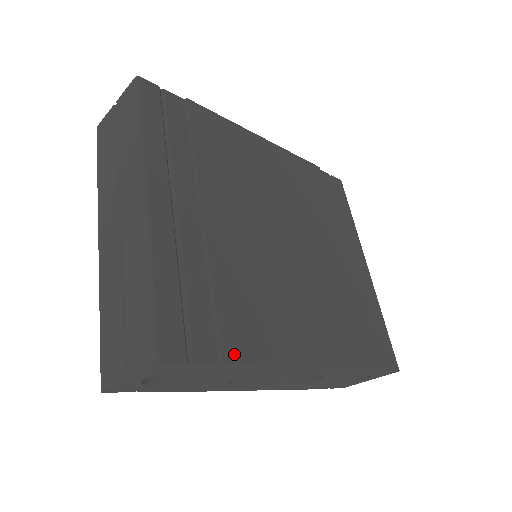
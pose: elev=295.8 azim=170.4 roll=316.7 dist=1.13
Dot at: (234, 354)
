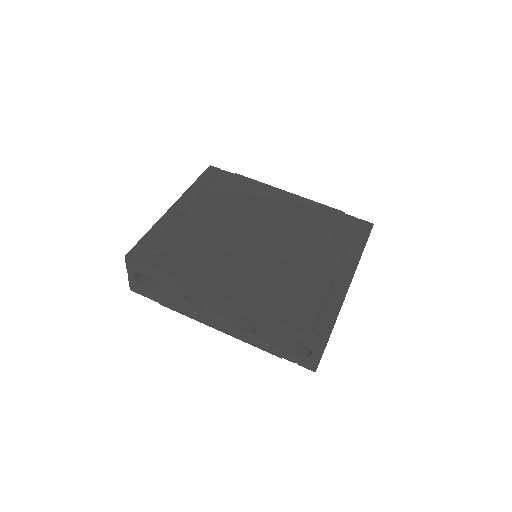
Dot at: (166, 267)
